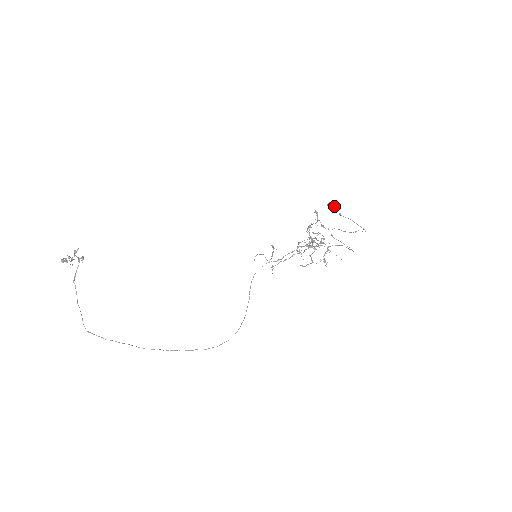
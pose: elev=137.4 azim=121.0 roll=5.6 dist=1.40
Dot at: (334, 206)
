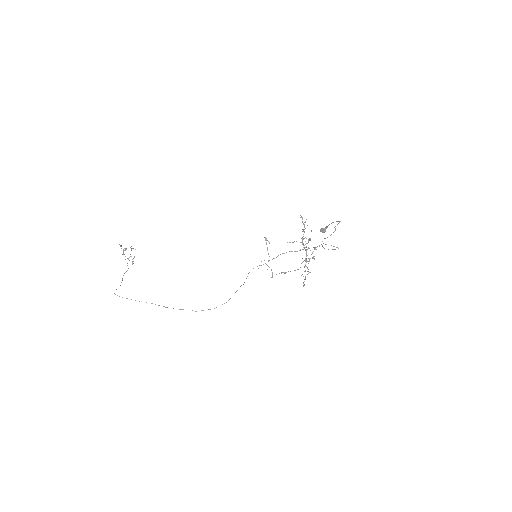
Dot at: (324, 228)
